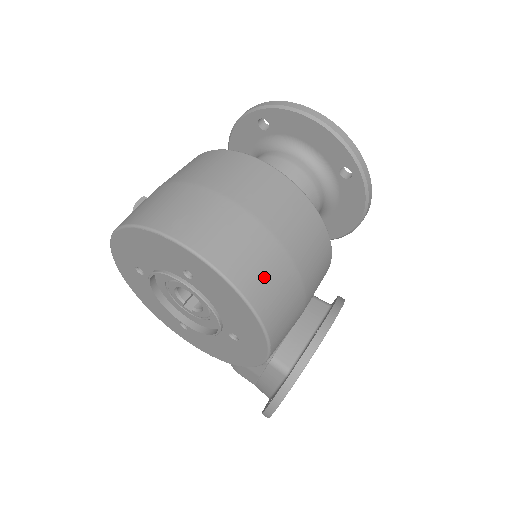
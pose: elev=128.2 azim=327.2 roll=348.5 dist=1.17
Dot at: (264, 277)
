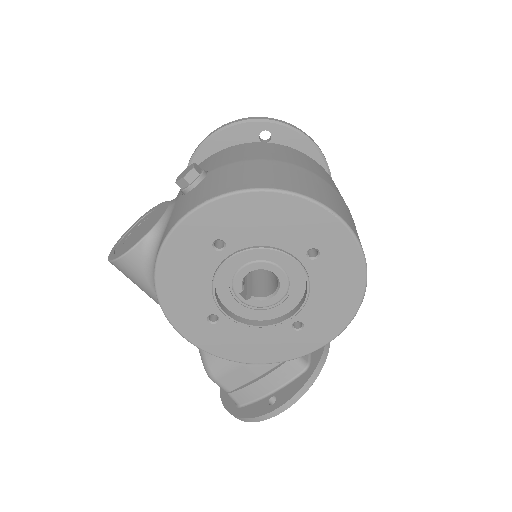
Dot at: occluded
